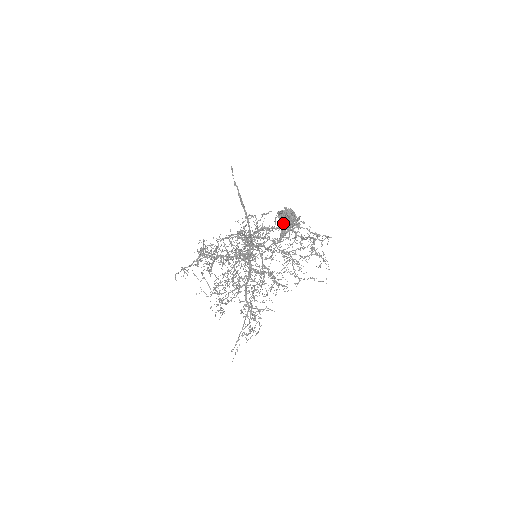
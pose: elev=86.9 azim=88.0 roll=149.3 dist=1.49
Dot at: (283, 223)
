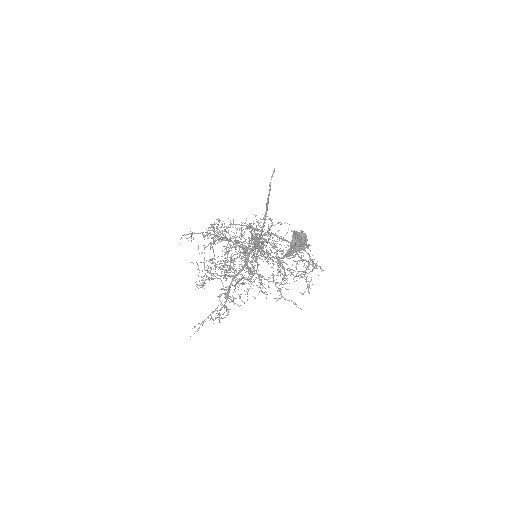
Dot at: (294, 243)
